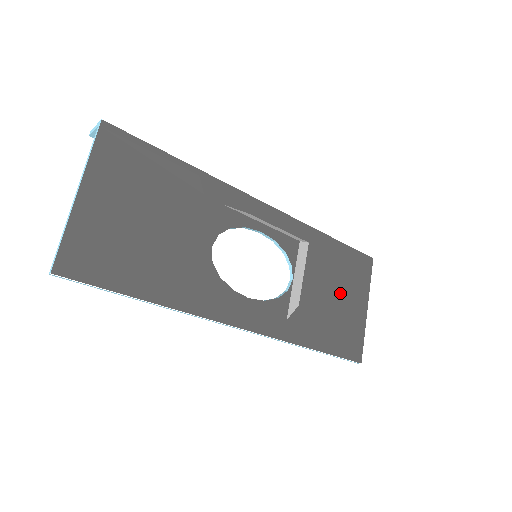
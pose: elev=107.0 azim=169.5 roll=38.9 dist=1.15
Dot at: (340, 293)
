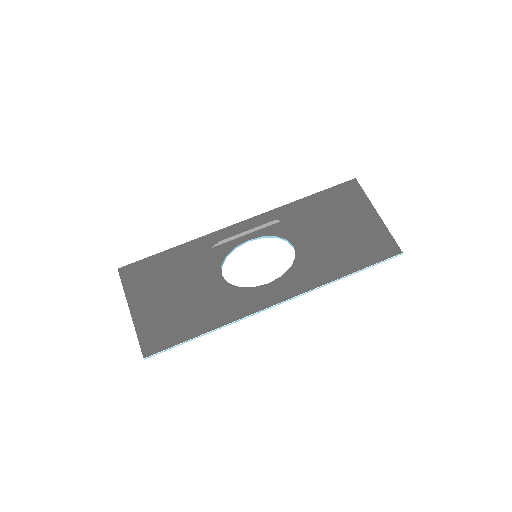
Dot at: (342, 224)
